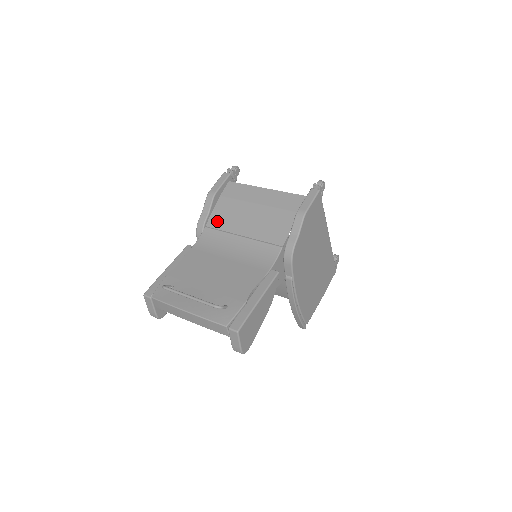
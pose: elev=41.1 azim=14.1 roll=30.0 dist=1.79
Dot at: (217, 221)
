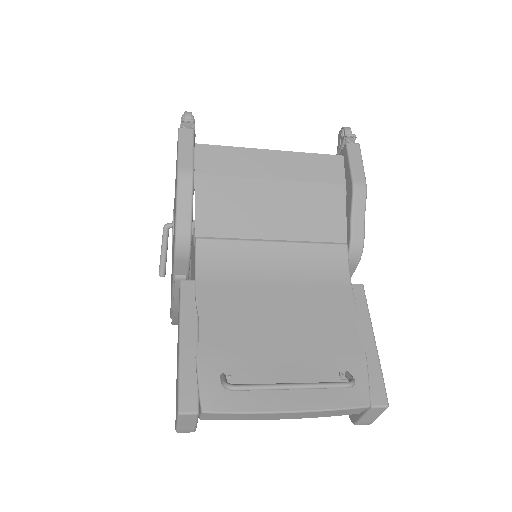
Dot at: (214, 223)
